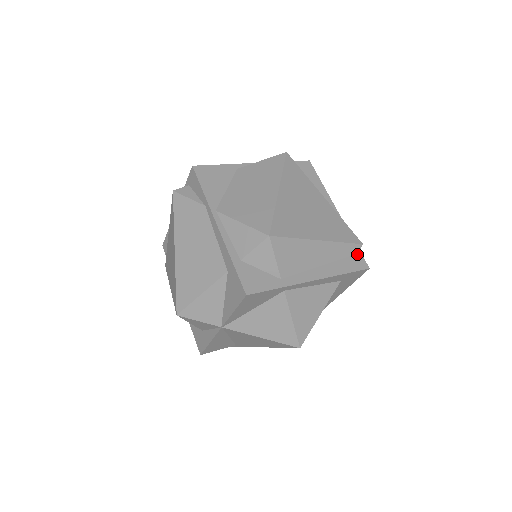
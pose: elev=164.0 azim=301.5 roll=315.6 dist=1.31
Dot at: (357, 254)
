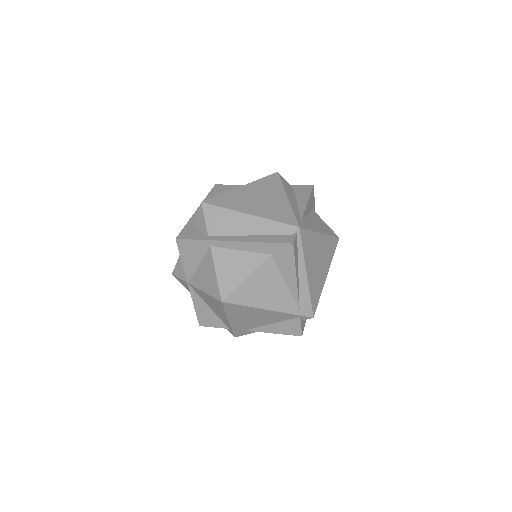
Dot at: (291, 234)
